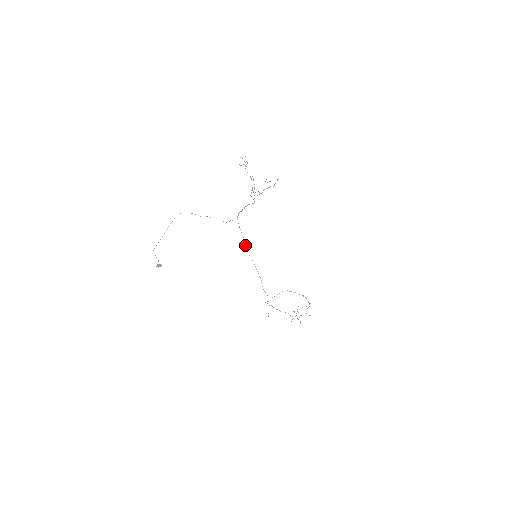
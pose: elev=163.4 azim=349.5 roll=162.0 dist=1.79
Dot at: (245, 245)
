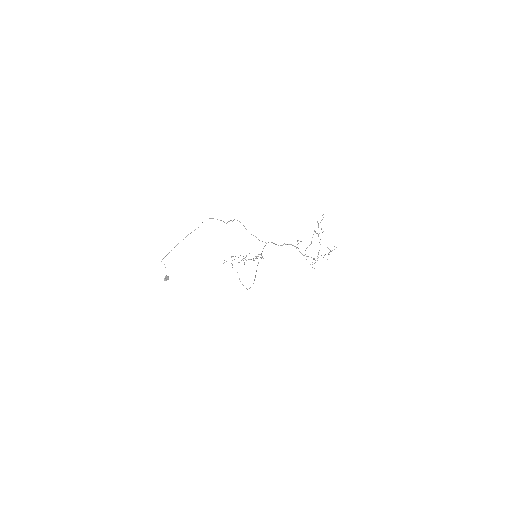
Dot at: (258, 263)
